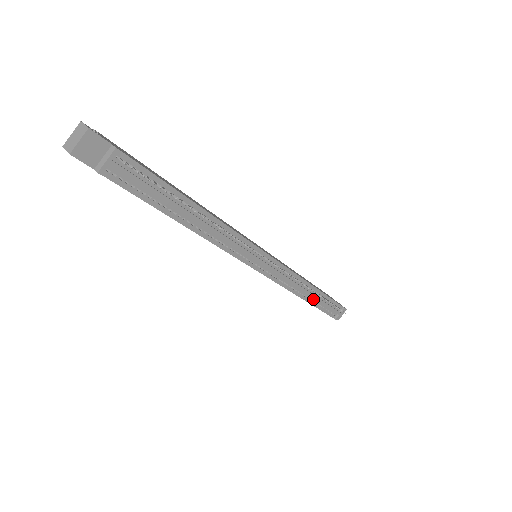
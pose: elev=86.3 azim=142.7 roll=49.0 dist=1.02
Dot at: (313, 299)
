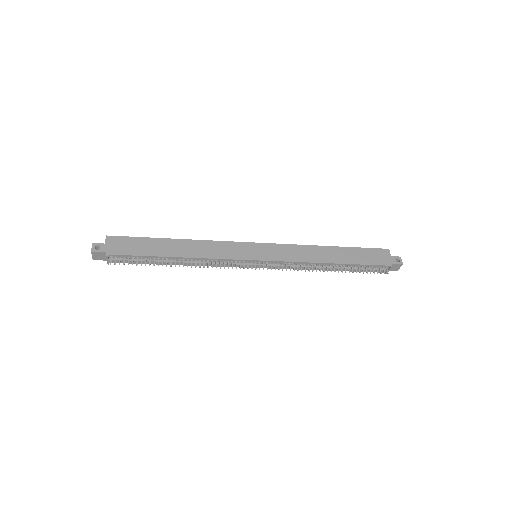
Dot at: (339, 268)
